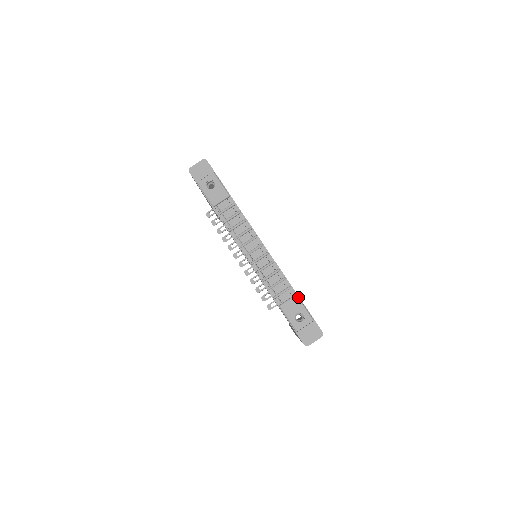
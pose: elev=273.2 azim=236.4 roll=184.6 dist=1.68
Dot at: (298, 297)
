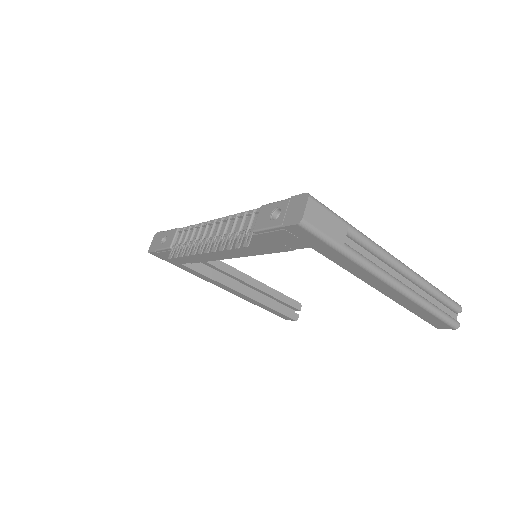
Dot at: (264, 205)
